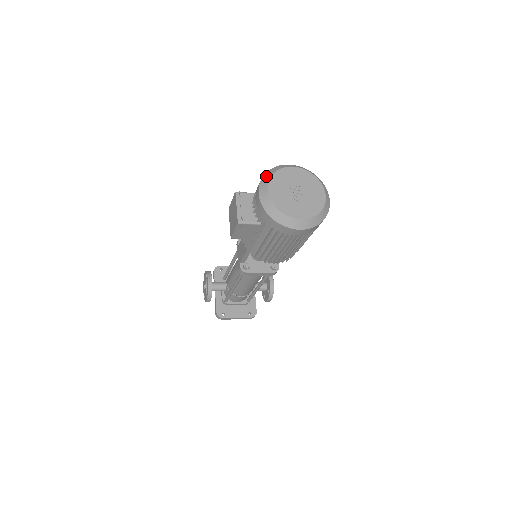
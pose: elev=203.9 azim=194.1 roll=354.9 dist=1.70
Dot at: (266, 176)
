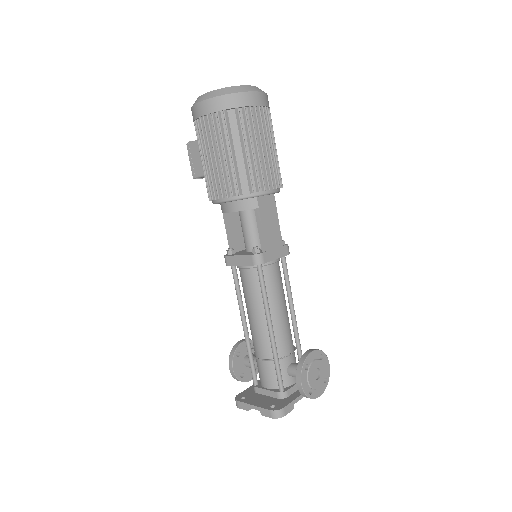
Dot at: occluded
